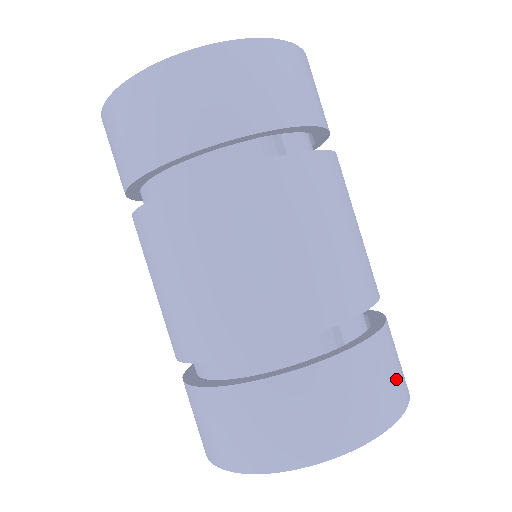
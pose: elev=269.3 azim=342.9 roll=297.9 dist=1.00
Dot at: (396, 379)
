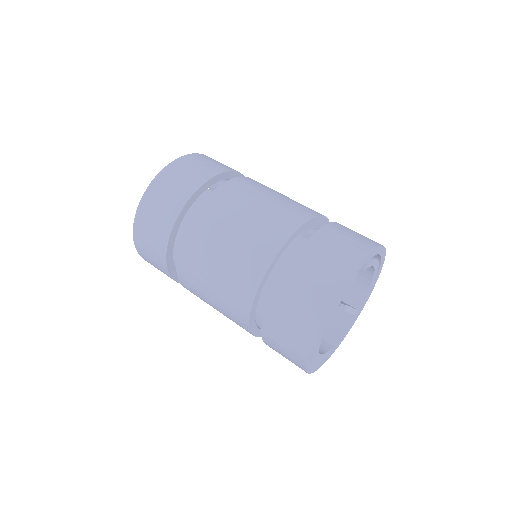
Dot at: (362, 237)
